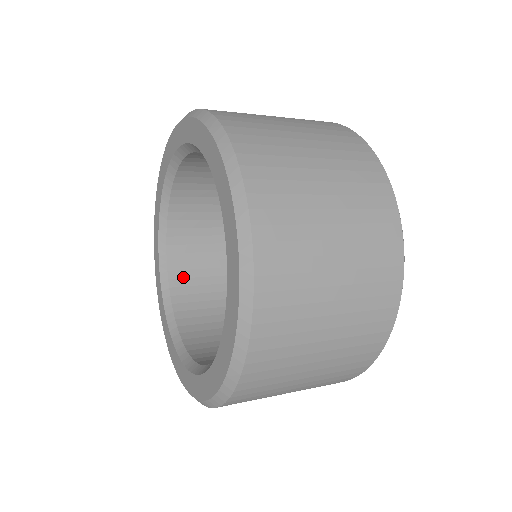
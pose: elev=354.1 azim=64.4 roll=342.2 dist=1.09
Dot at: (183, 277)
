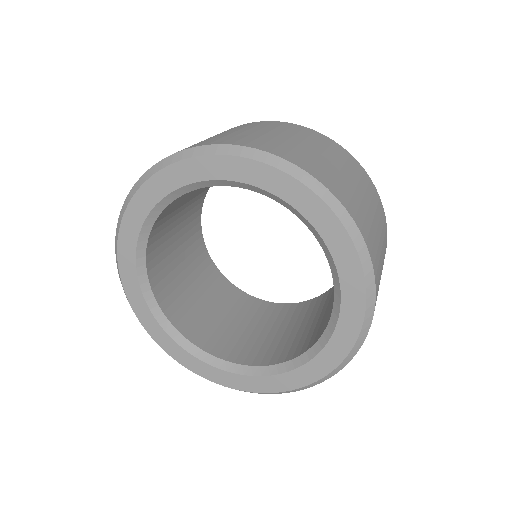
Dot at: (155, 248)
